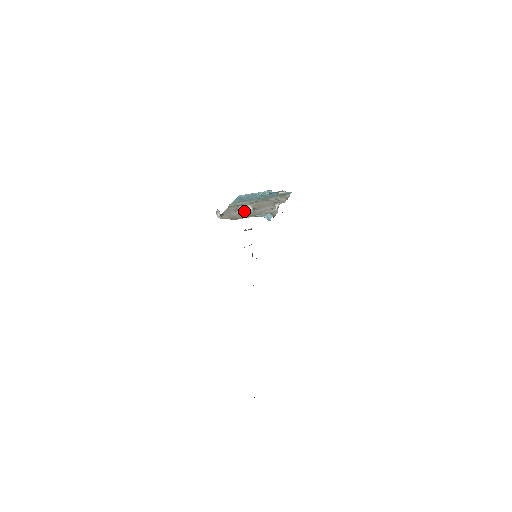
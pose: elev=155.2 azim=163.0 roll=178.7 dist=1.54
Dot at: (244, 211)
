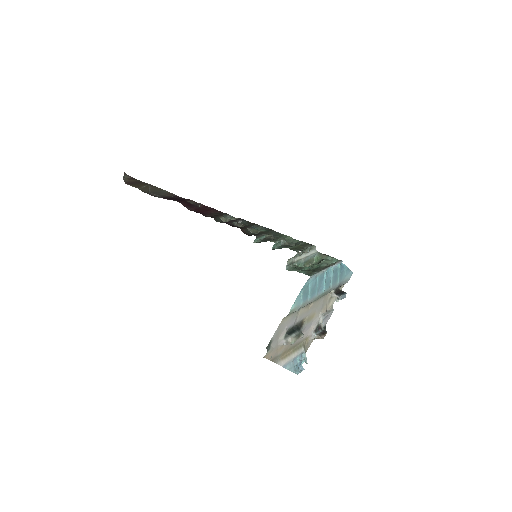
Dot at: occluded
